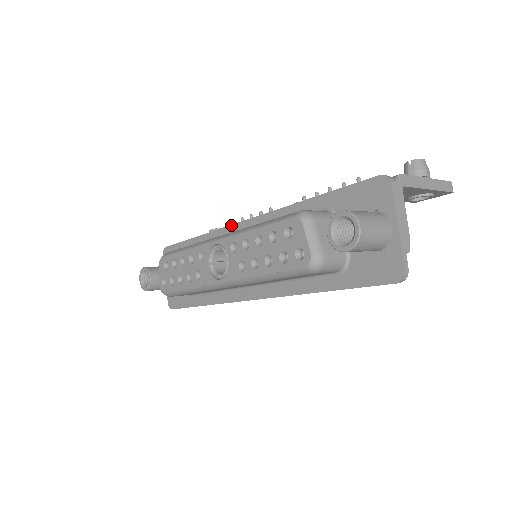
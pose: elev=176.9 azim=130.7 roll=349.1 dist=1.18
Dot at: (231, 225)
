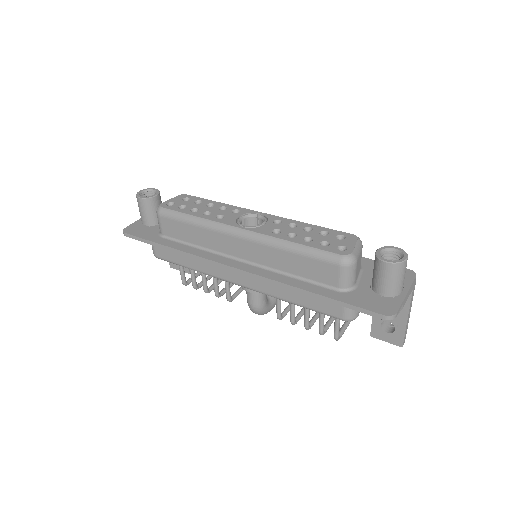
Dot at: occluded
